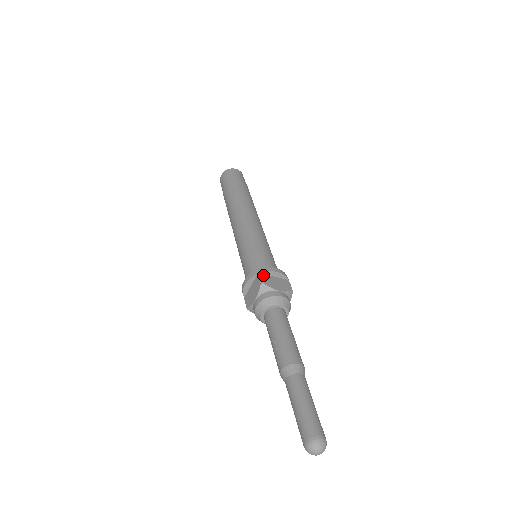
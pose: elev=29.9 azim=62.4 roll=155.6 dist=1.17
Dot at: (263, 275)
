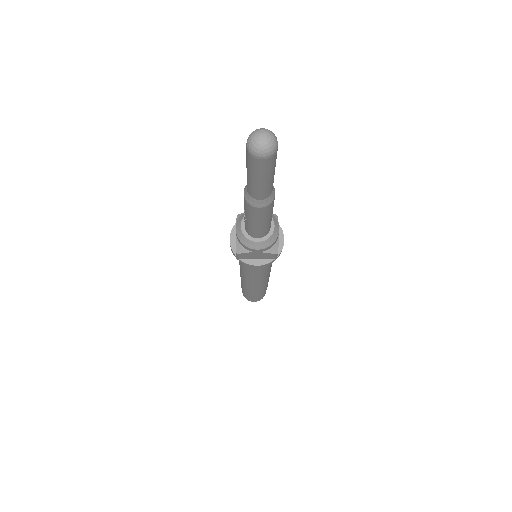
Dot at: occluded
